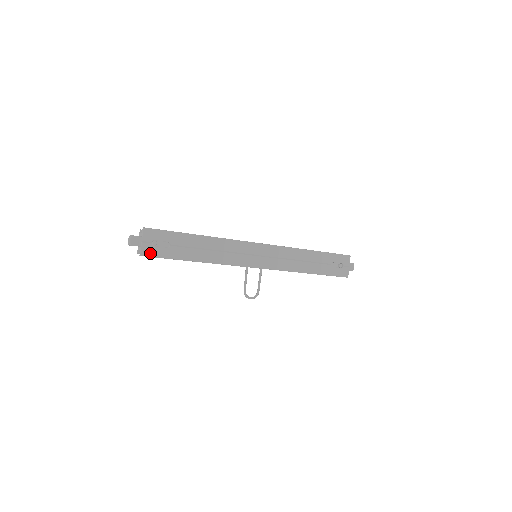
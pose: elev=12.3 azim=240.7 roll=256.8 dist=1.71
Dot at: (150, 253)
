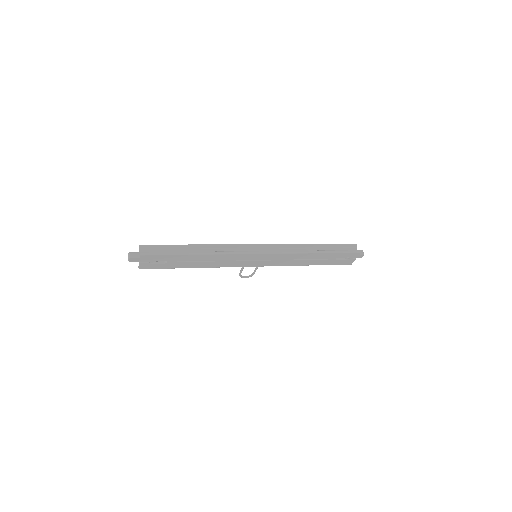
Dot at: (148, 267)
